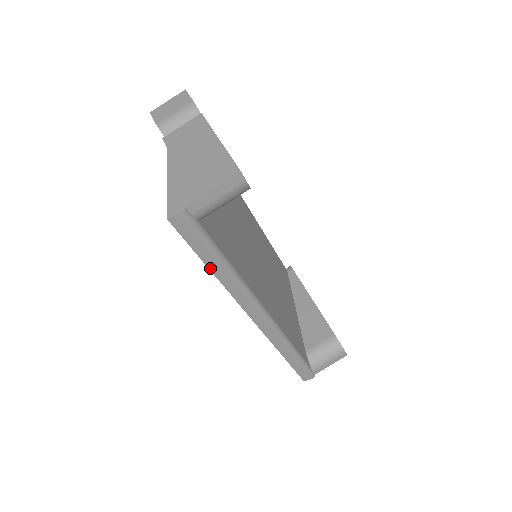
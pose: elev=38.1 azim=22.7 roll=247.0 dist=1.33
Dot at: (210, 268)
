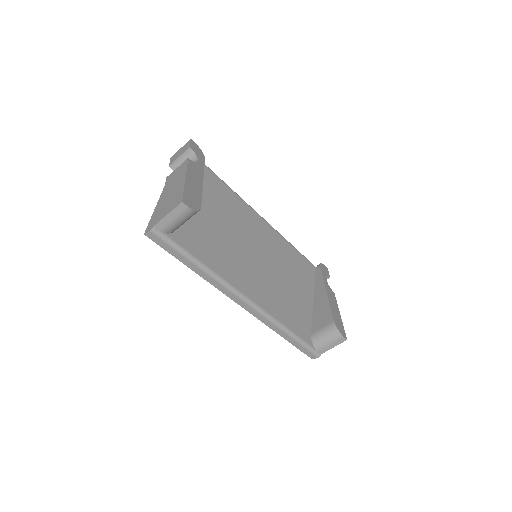
Dot at: (187, 265)
